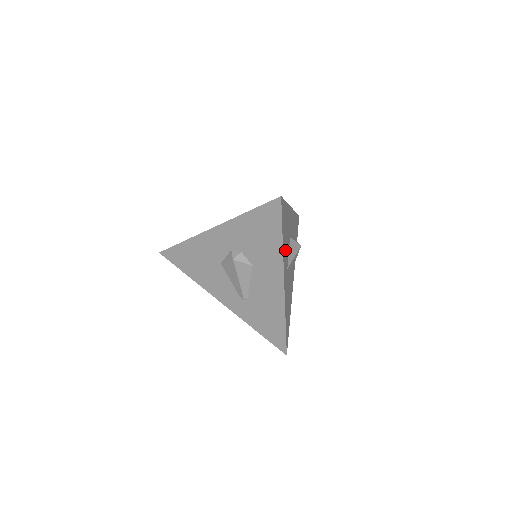
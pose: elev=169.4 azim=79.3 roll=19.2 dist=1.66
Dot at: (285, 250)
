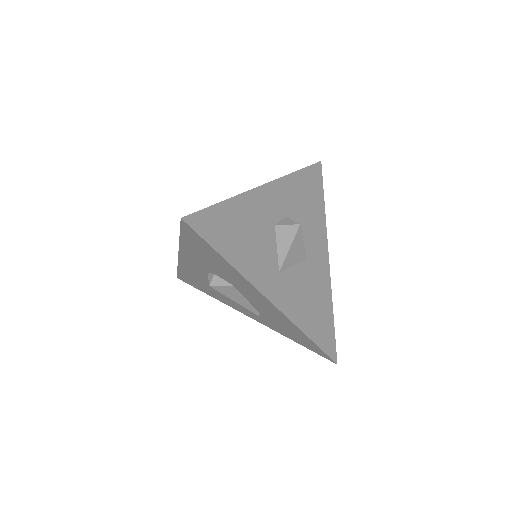
Dot at: (252, 260)
